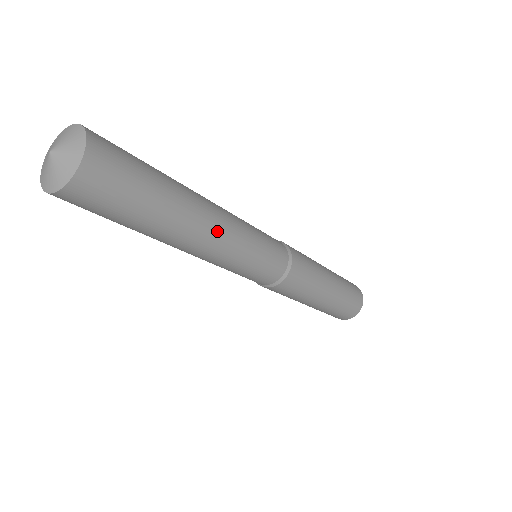
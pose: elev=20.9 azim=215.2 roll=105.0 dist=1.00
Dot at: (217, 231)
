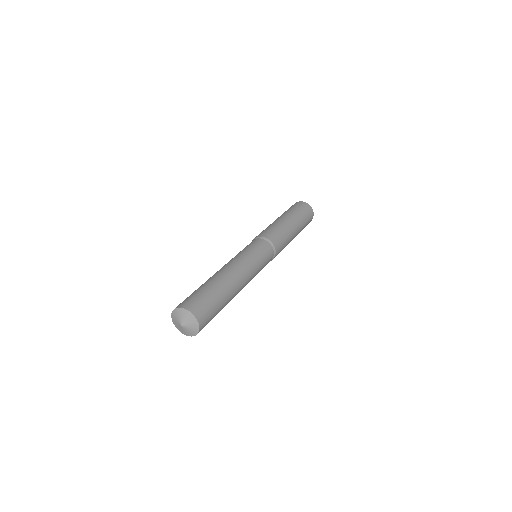
Dot at: occluded
